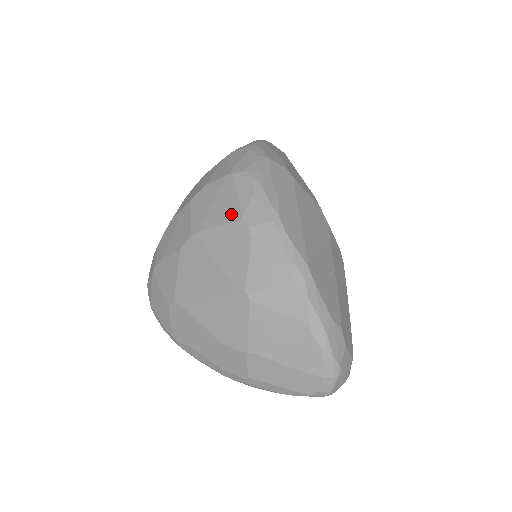
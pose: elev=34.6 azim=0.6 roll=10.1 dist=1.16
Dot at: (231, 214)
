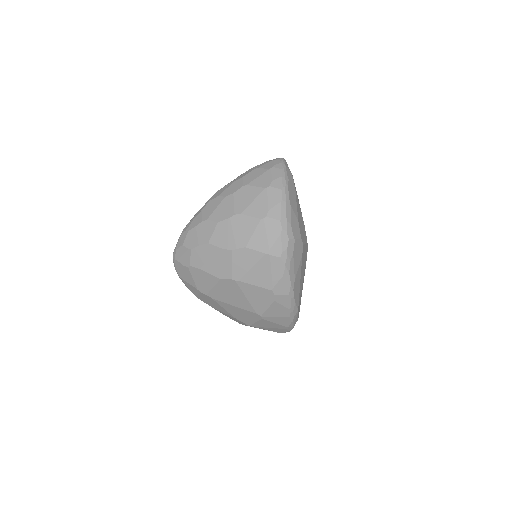
Dot at: (265, 283)
